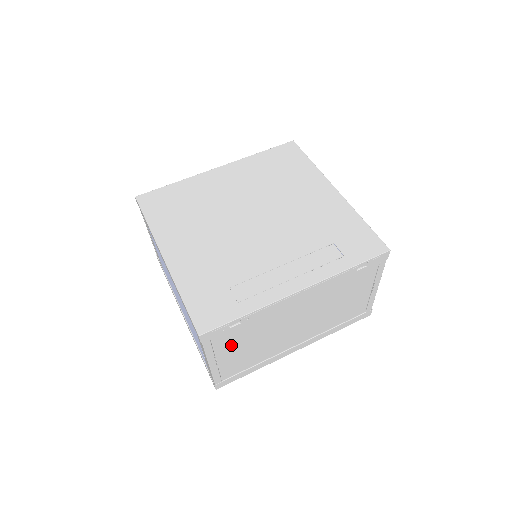
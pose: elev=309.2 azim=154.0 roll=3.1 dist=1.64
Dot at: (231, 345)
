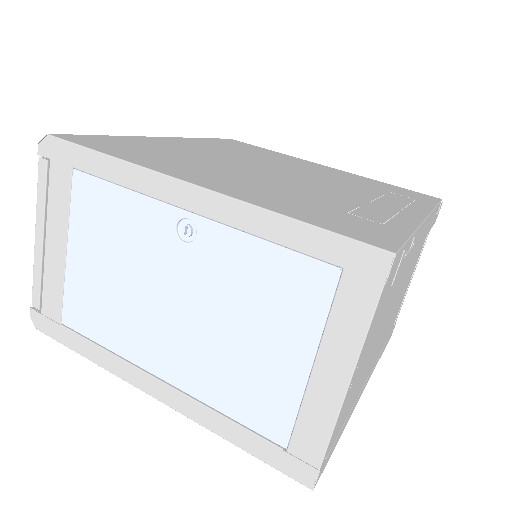
Dot at: (374, 326)
